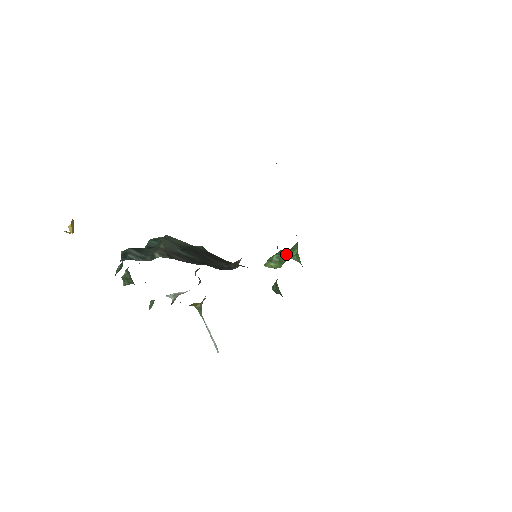
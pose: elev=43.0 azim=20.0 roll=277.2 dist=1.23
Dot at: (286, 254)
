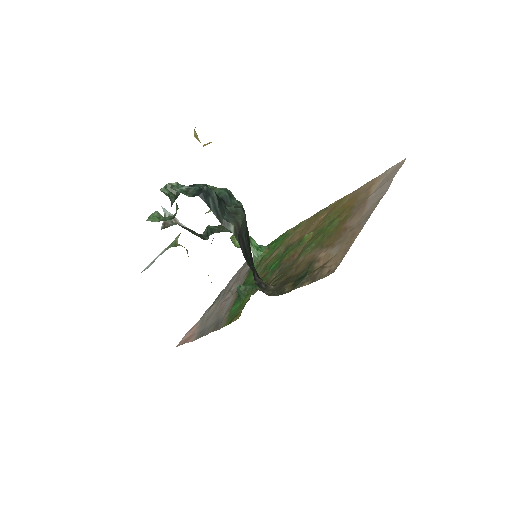
Dot at: (253, 246)
